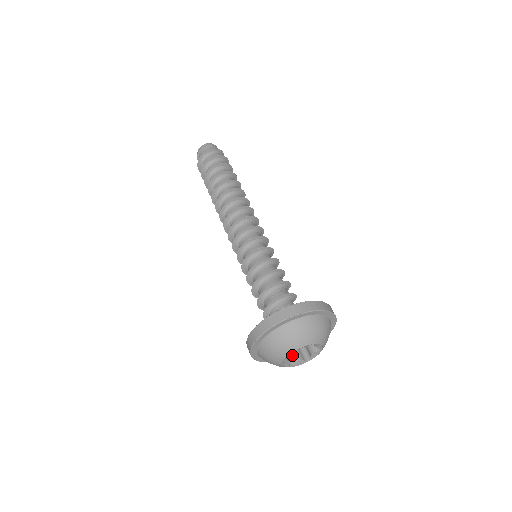
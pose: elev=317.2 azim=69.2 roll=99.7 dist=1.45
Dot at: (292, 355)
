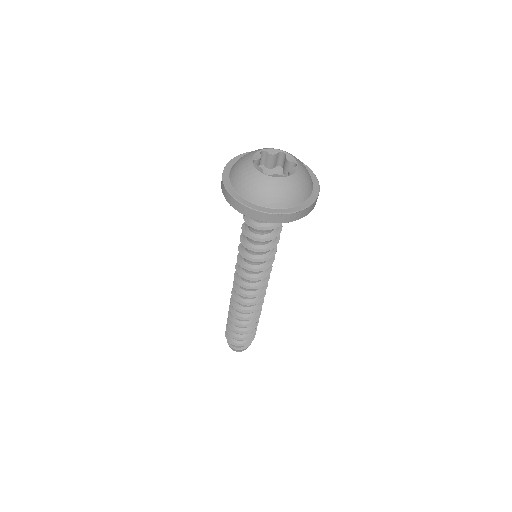
Dot at: occluded
